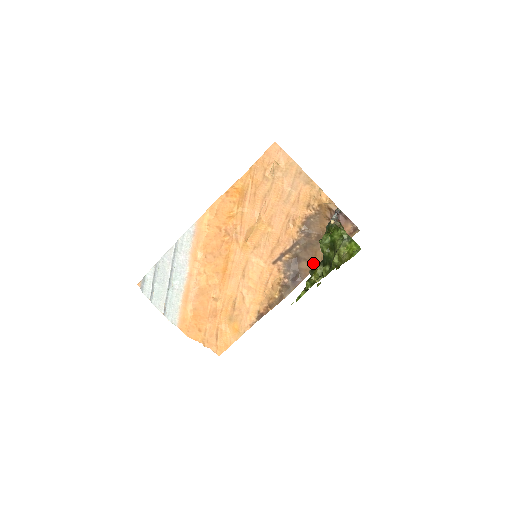
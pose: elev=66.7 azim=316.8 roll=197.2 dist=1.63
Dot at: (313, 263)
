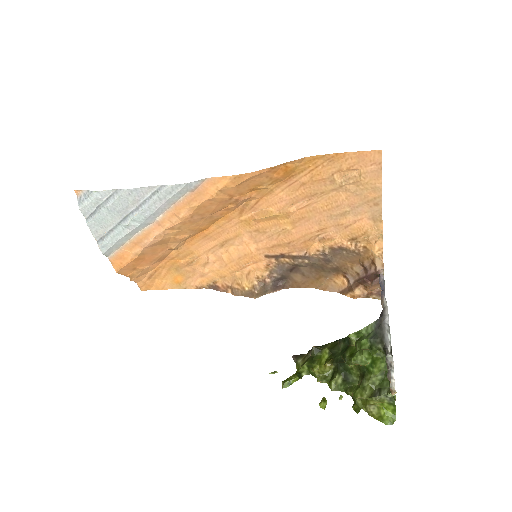
Dot at: (309, 282)
